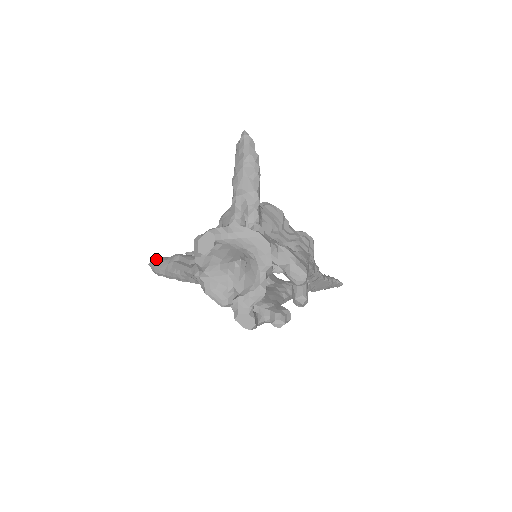
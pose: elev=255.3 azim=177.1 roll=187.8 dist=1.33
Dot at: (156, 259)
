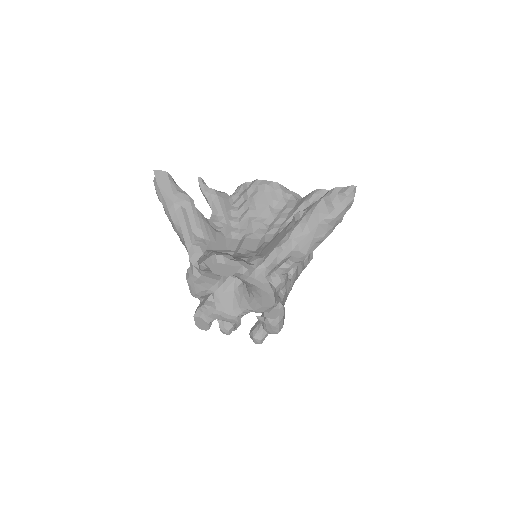
Dot at: (165, 177)
